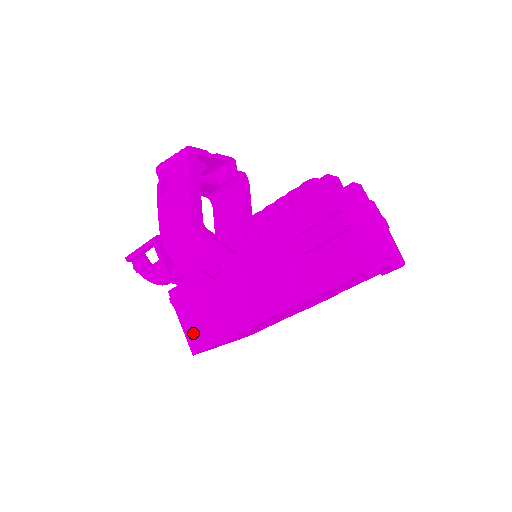
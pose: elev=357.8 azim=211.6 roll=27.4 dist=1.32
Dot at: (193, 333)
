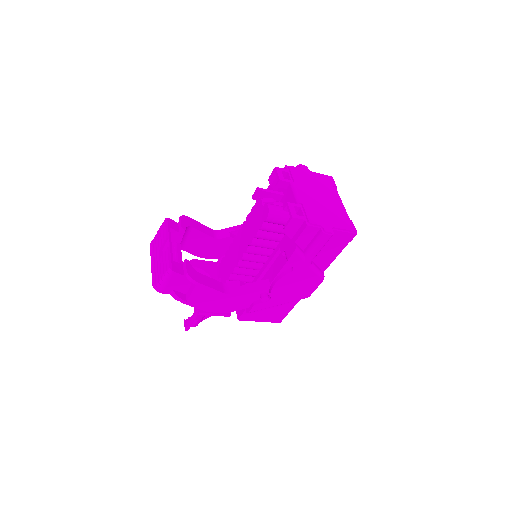
Dot at: (272, 318)
